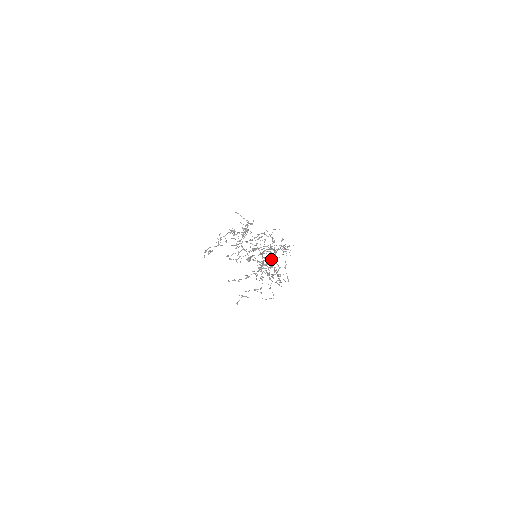
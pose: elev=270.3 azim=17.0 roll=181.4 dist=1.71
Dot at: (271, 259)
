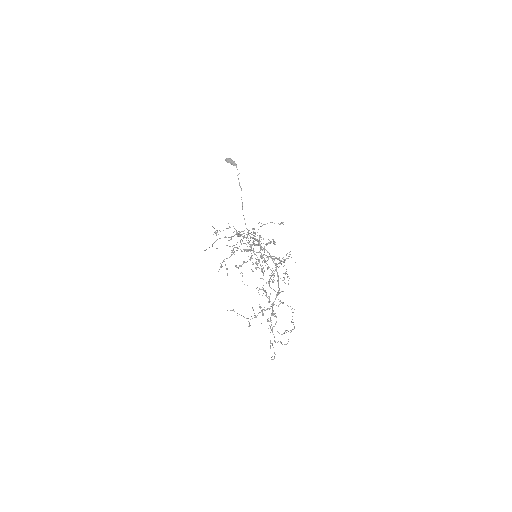
Dot at: (274, 304)
